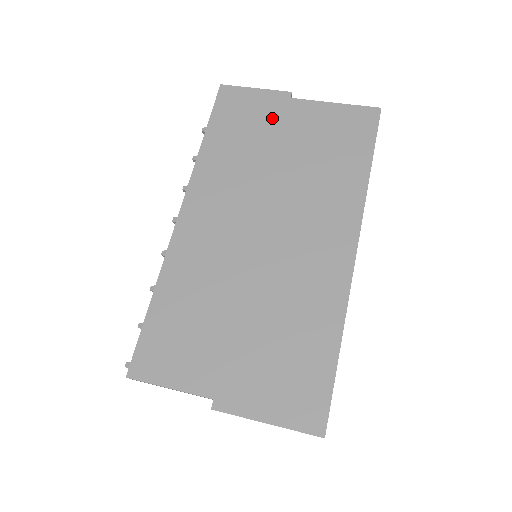
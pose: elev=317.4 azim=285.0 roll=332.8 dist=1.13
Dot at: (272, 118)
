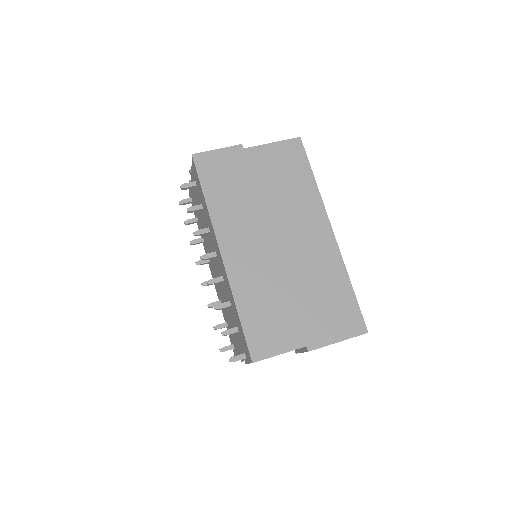
Dot at: (240, 167)
